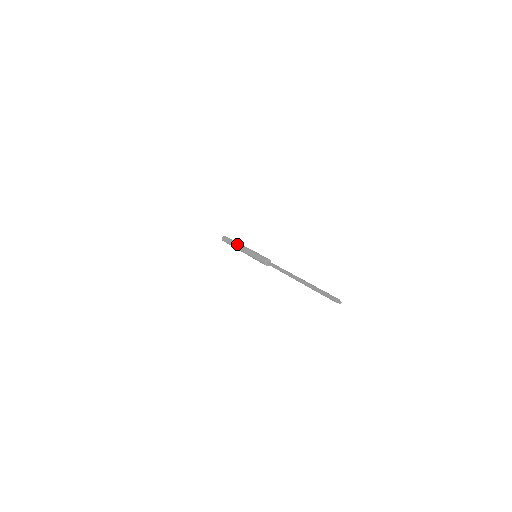
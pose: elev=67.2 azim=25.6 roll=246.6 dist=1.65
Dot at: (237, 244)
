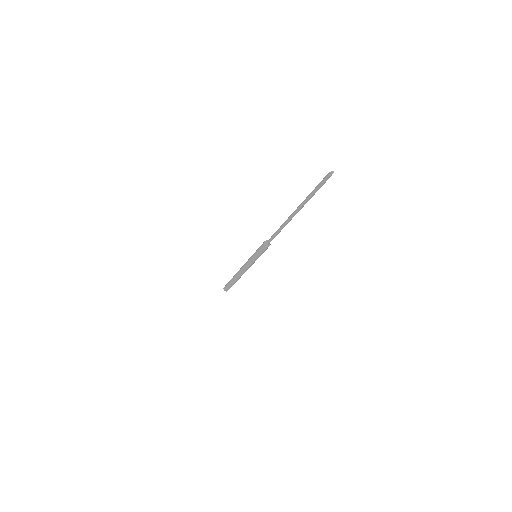
Dot at: (237, 272)
